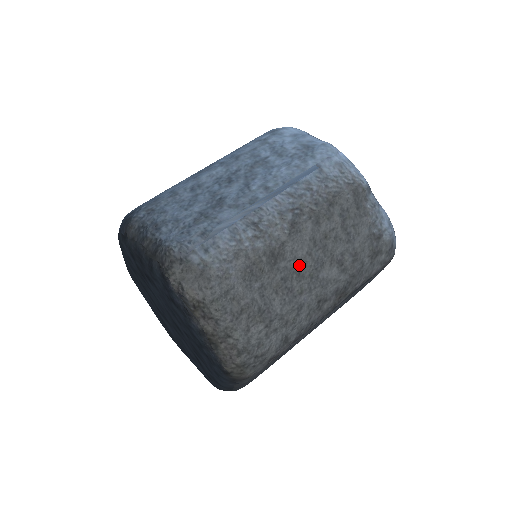
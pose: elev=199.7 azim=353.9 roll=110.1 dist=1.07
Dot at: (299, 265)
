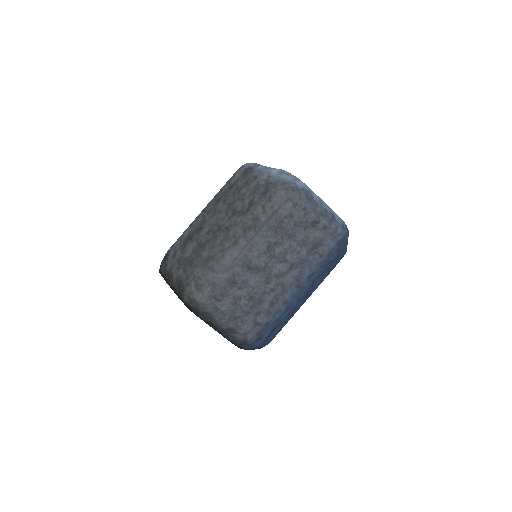
Dot at: (213, 227)
